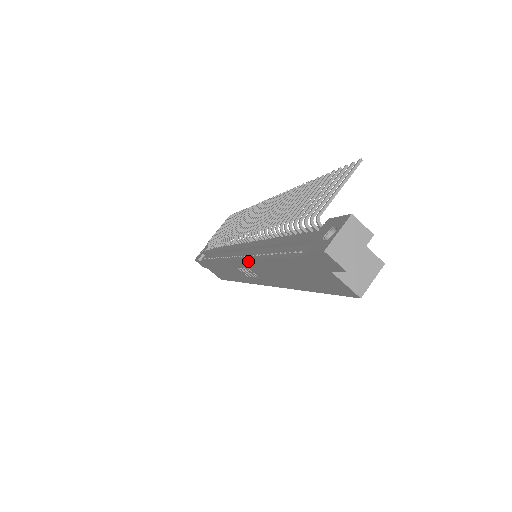
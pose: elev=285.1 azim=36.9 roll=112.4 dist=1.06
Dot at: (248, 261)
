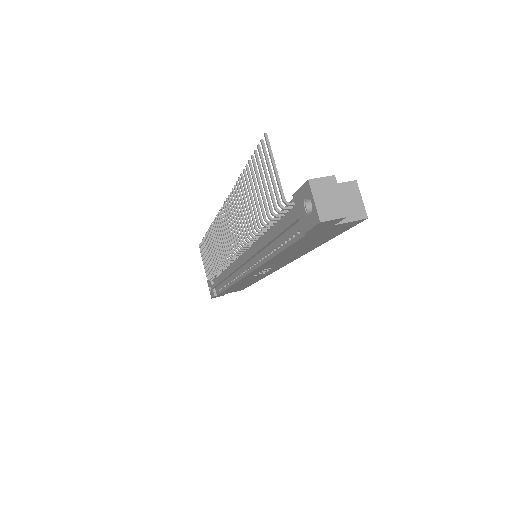
Dot at: occluded
